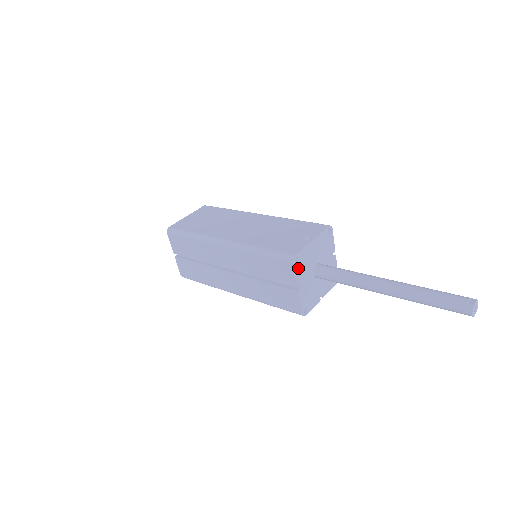
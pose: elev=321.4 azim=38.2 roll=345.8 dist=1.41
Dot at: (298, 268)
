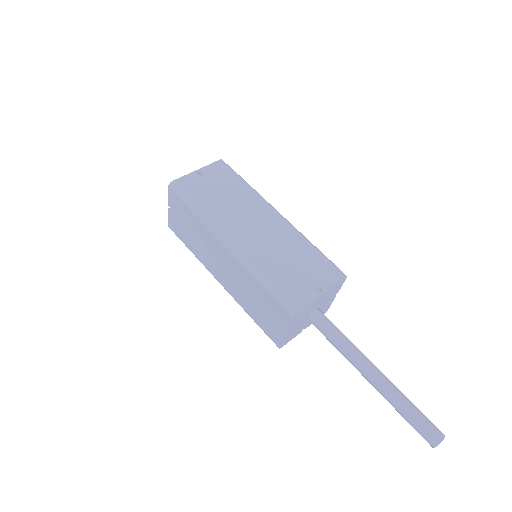
Dot at: (296, 319)
